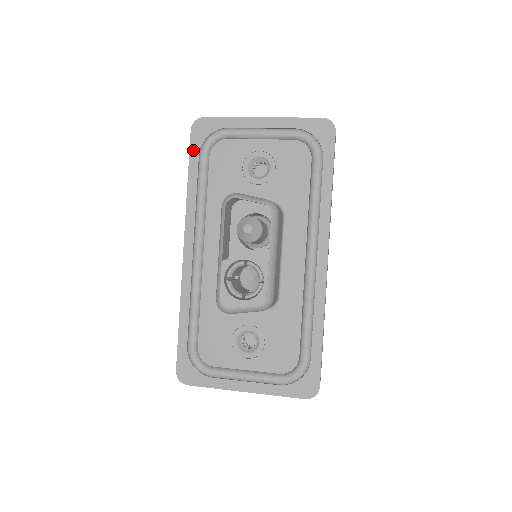
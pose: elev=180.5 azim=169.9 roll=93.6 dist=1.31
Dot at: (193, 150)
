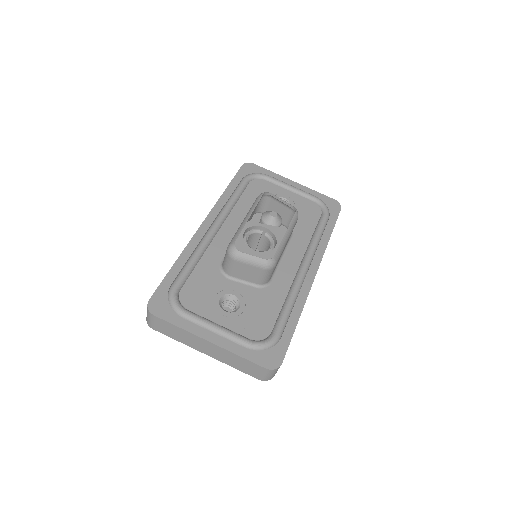
Dot at: (239, 175)
